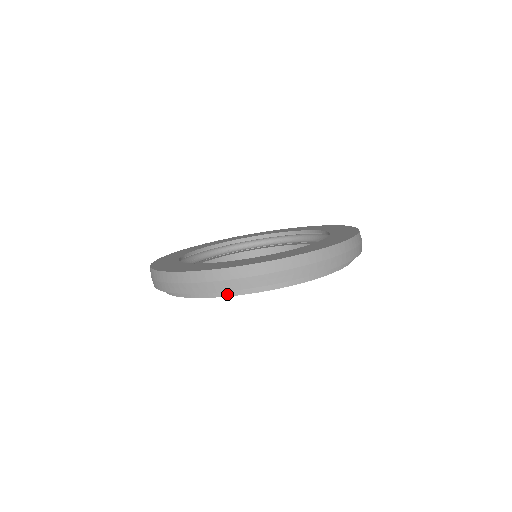
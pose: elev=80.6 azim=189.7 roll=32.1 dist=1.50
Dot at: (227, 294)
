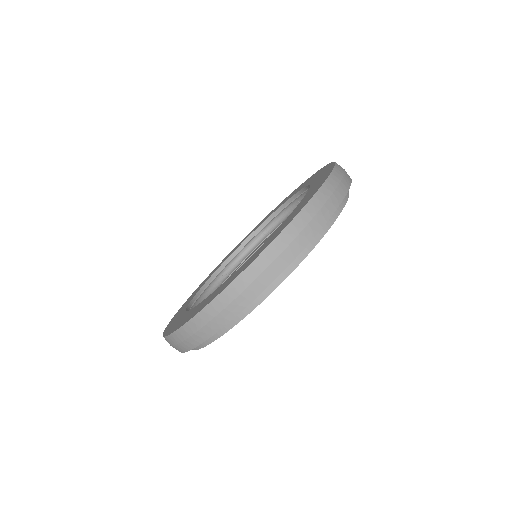
Dot at: (262, 298)
